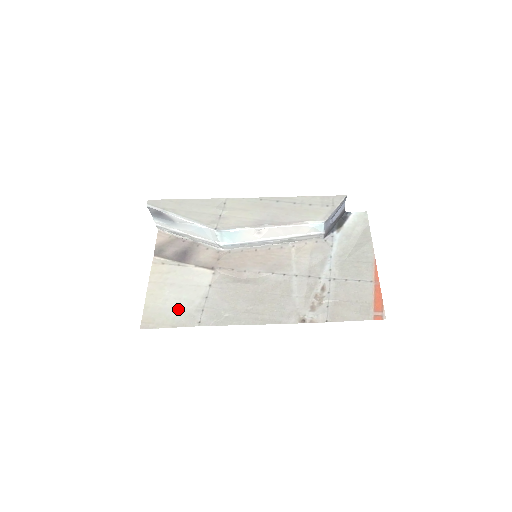
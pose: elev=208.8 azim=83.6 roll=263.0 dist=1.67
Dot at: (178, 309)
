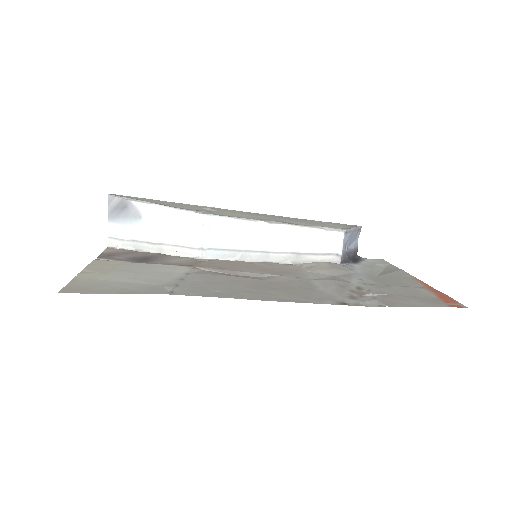
Dot at: (133, 283)
